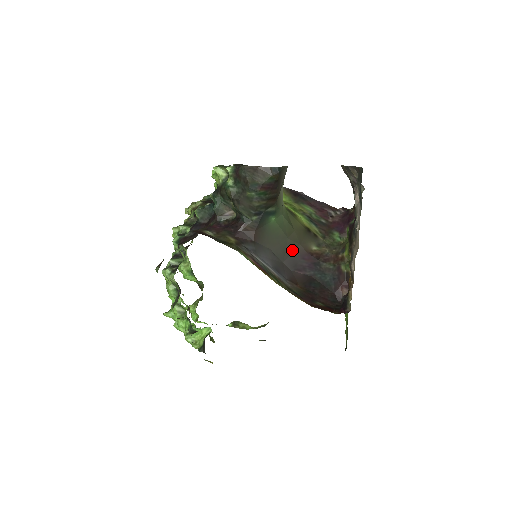
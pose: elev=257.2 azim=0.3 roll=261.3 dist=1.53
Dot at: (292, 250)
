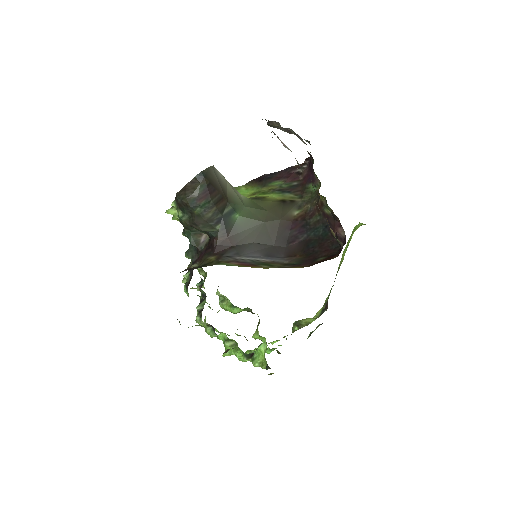
Dot at: (276, 229)
